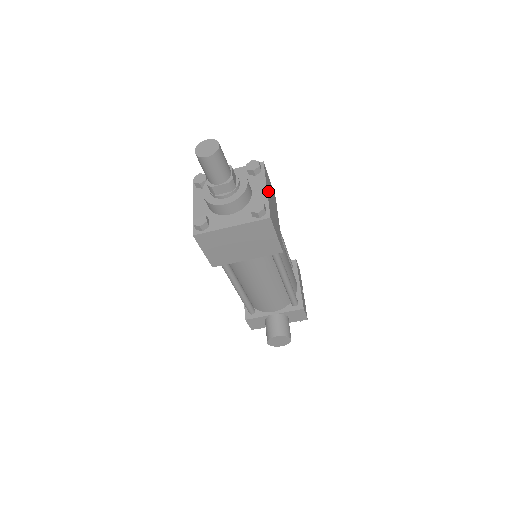
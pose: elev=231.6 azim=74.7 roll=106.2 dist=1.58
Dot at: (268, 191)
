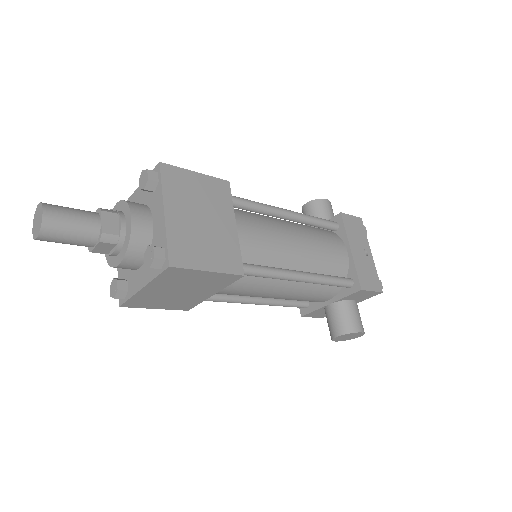
Dot at: (174, 210)
